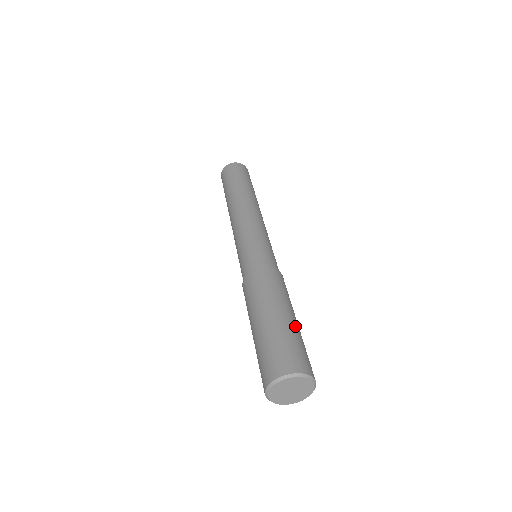
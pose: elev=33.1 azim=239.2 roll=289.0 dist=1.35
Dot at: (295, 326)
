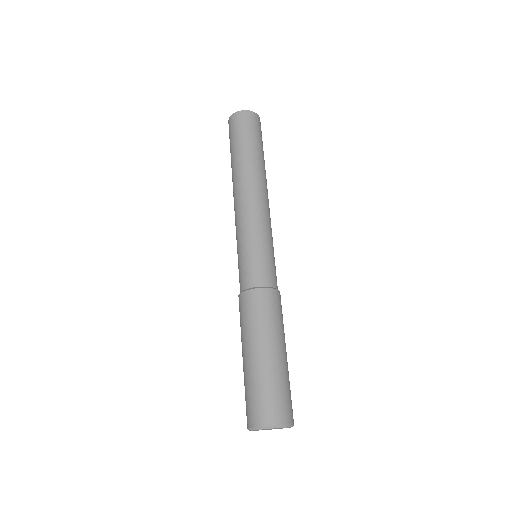
Dot at: (267, 365)
